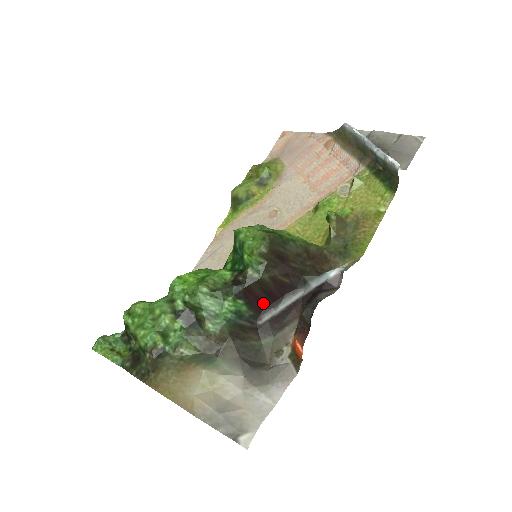
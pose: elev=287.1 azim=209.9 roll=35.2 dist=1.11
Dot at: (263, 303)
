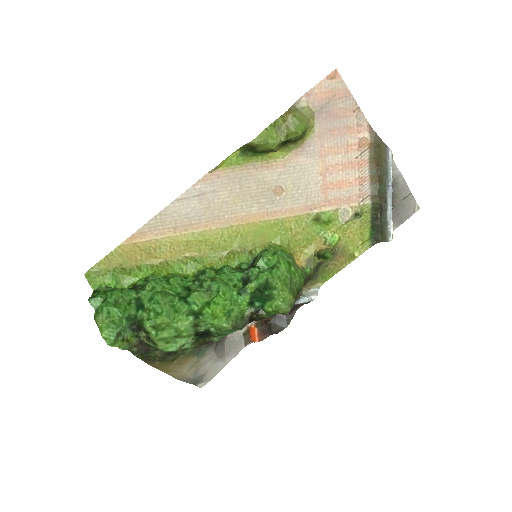
Dot at: occluded
